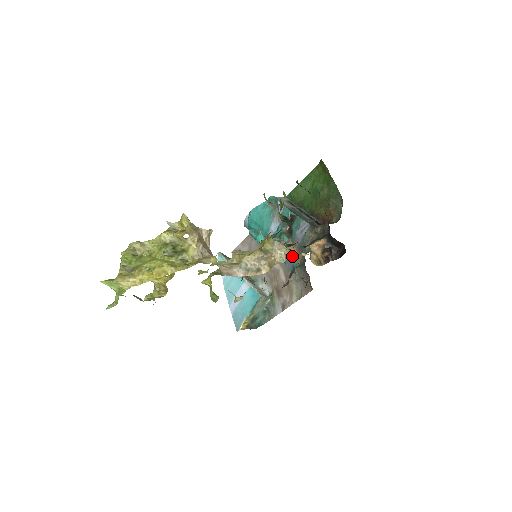
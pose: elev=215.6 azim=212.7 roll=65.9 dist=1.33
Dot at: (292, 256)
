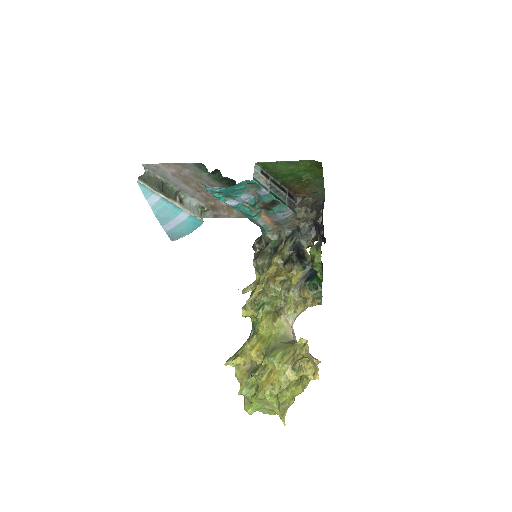
Dot at: (263, 222)
